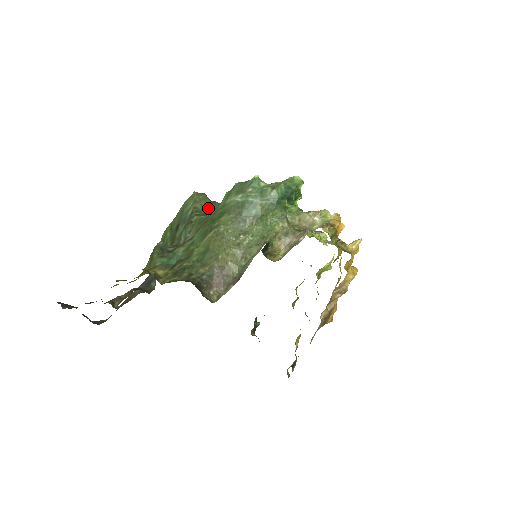
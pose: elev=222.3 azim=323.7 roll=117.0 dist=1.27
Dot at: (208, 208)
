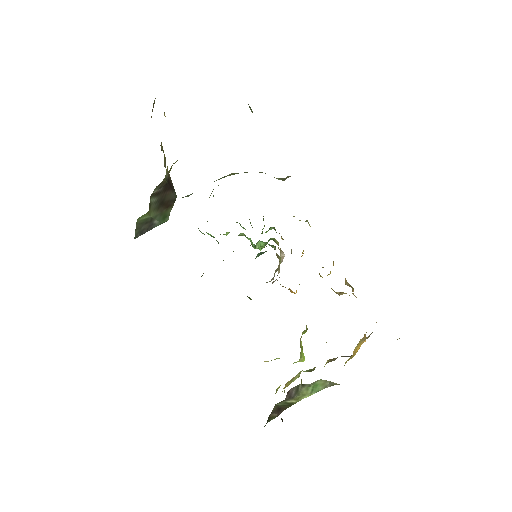
Dot at: occluded
